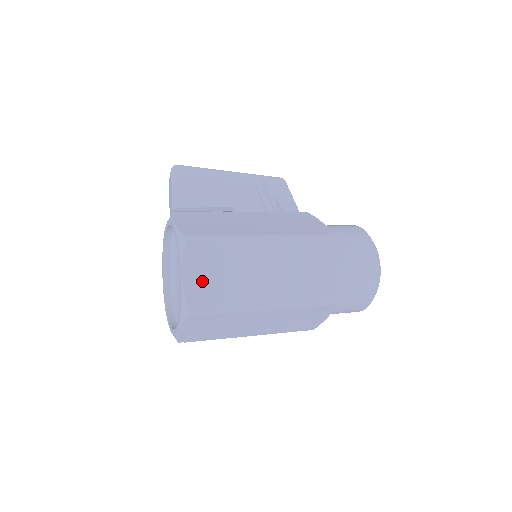
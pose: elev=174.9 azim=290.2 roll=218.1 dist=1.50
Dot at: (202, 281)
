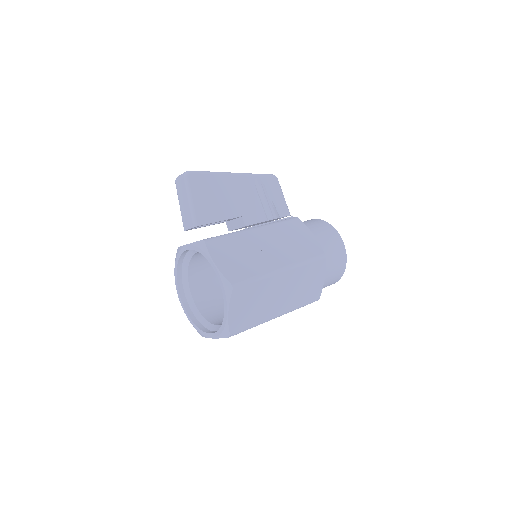
Dot at: (240, 313)
